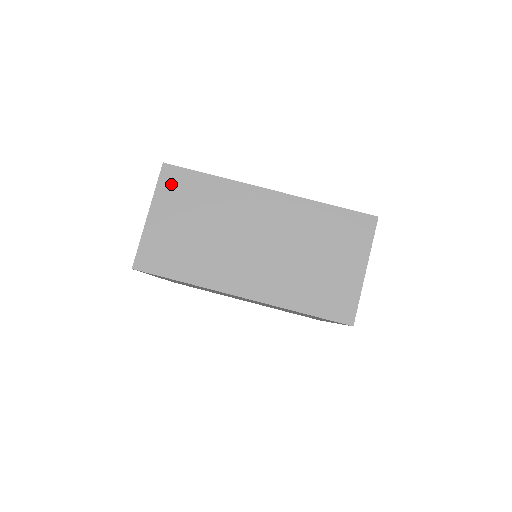
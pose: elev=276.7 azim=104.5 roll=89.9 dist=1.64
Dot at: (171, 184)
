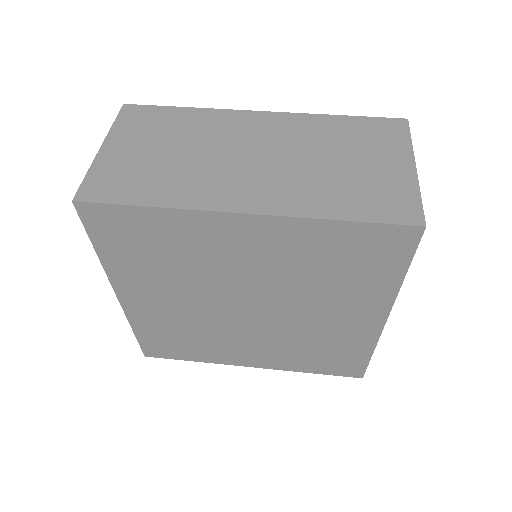
Dot at: (133, 119)
